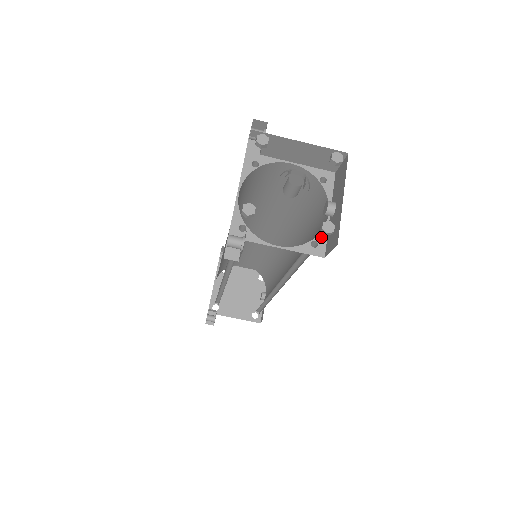
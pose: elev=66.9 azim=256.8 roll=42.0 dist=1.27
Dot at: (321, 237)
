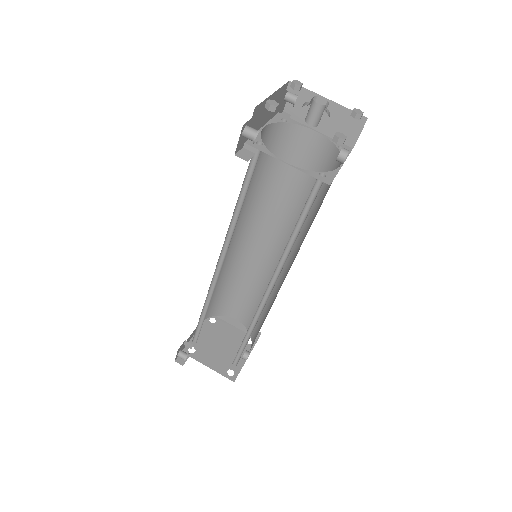
Dot at: (330, 174)
